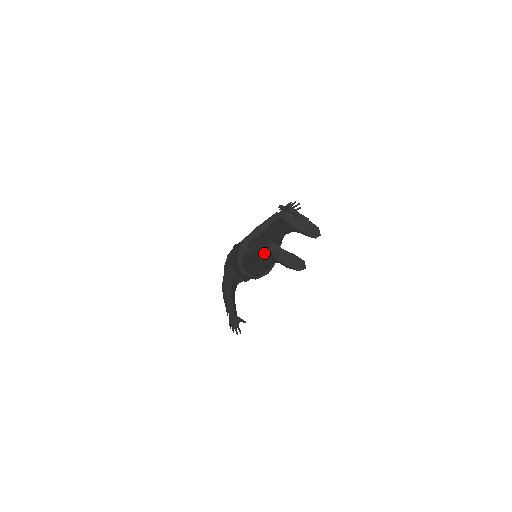
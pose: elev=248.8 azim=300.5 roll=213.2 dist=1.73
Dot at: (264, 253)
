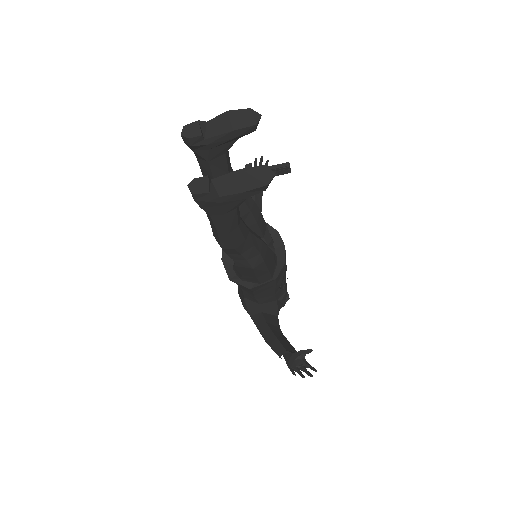
Dot at: (207, 215)
